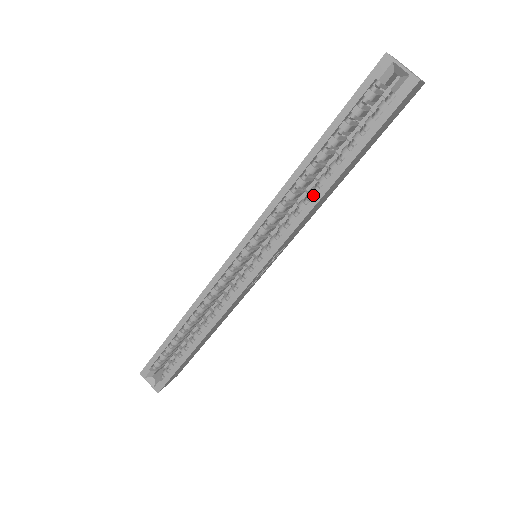
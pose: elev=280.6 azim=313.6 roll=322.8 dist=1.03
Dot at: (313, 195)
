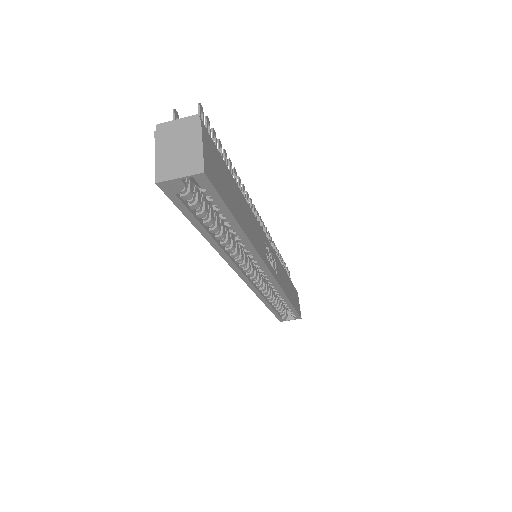
Dot at: (242, 242)
